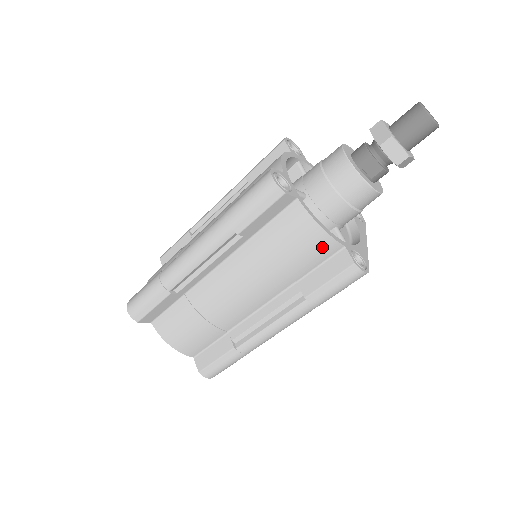
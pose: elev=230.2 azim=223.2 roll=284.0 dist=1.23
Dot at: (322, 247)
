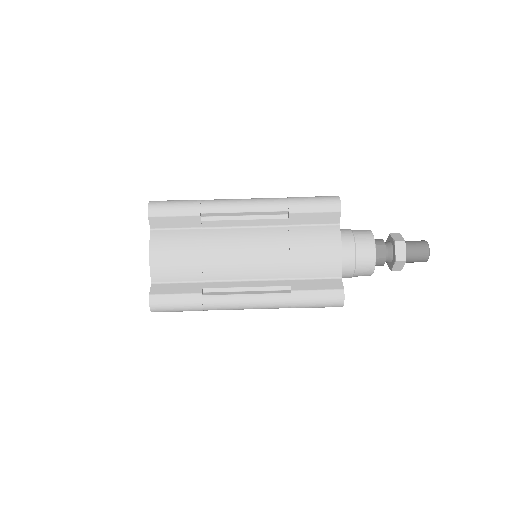
Dot at: (330, 265)
